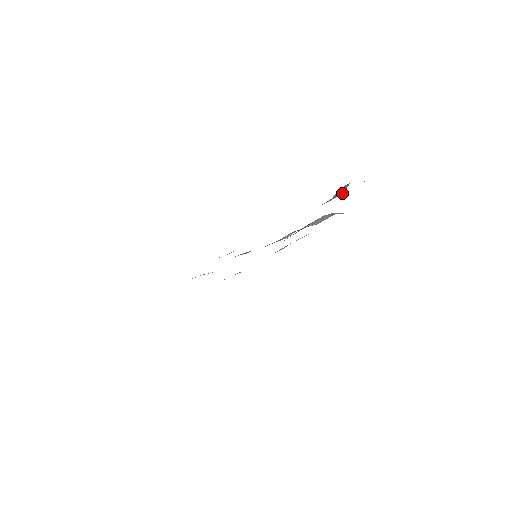
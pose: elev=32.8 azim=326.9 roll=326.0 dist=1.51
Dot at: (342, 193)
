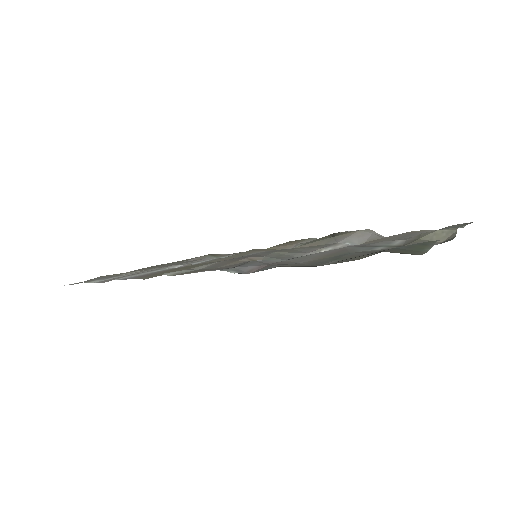
Dot at: (442, 241)
